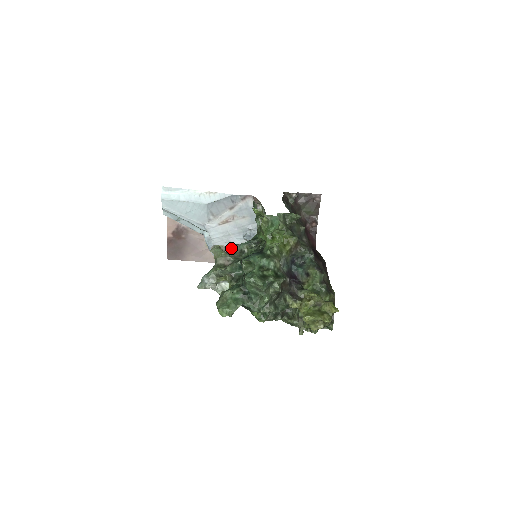
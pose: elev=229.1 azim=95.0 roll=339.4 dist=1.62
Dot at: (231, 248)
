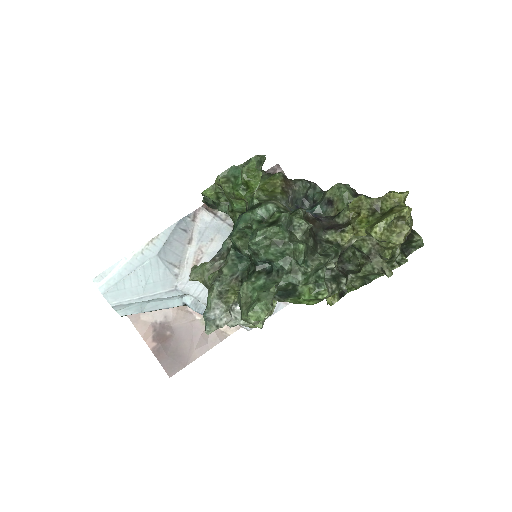
Dot at: (214, 258)
